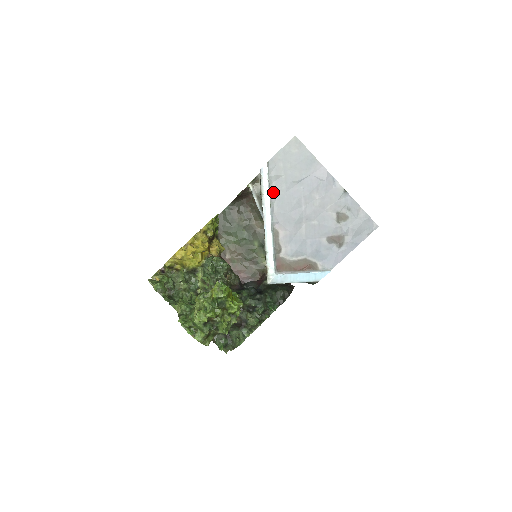
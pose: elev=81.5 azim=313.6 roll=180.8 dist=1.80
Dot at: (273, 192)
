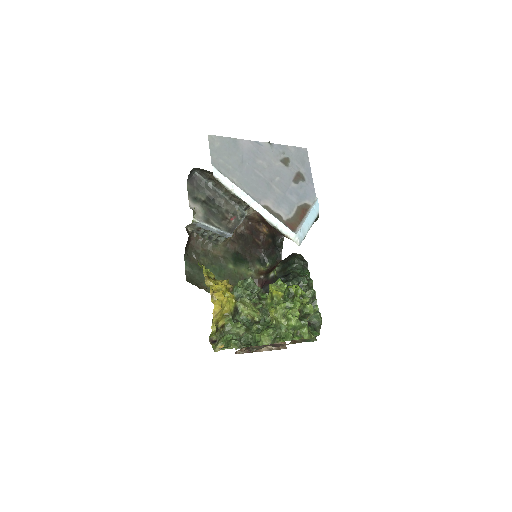
Dot at: (236, 183)
